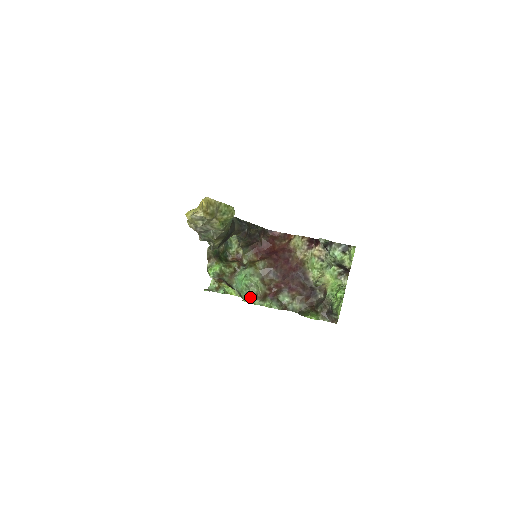
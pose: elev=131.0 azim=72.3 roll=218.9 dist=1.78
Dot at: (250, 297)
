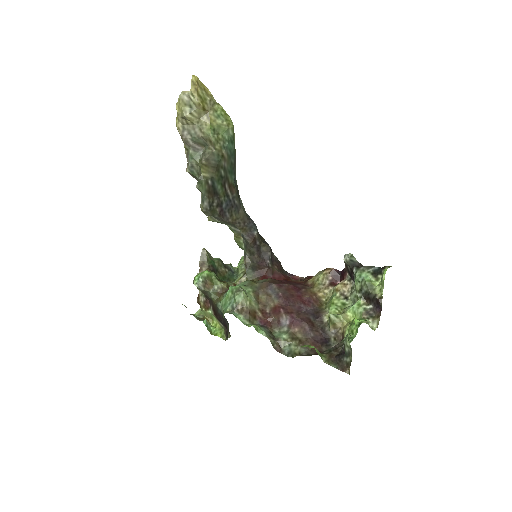
Dot at: (233, 309)
